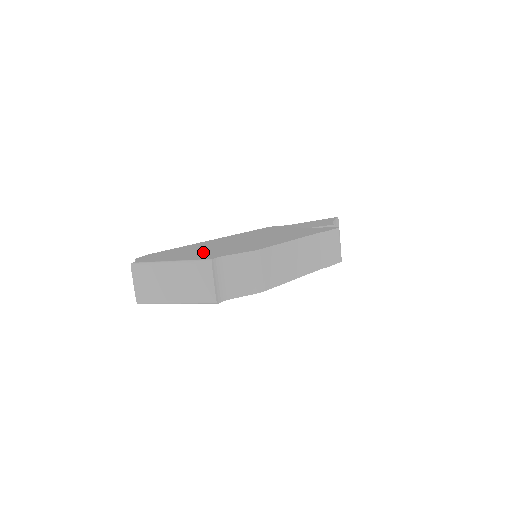
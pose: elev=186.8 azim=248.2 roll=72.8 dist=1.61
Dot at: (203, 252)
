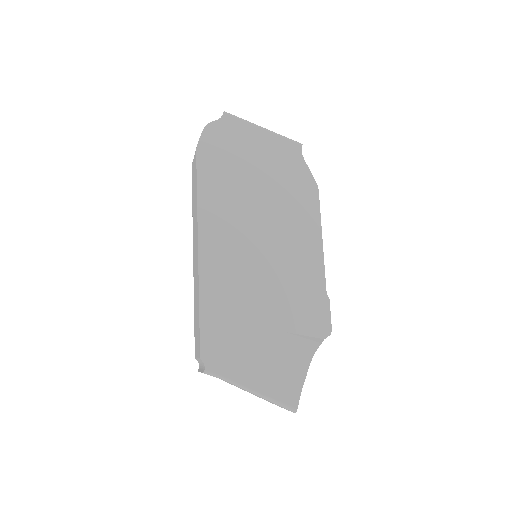
Dot at: occluded
